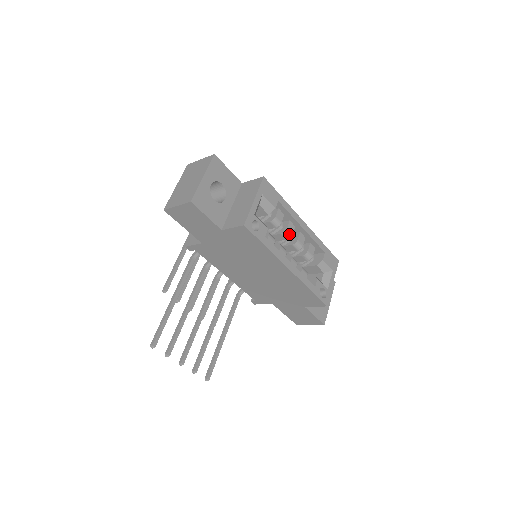
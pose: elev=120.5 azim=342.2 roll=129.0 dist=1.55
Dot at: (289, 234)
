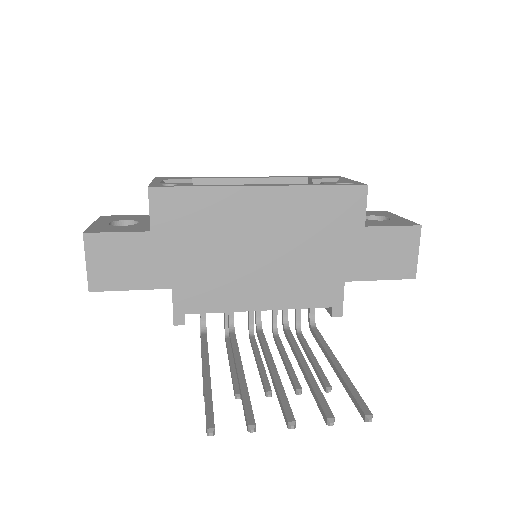
Dot at: occluded
